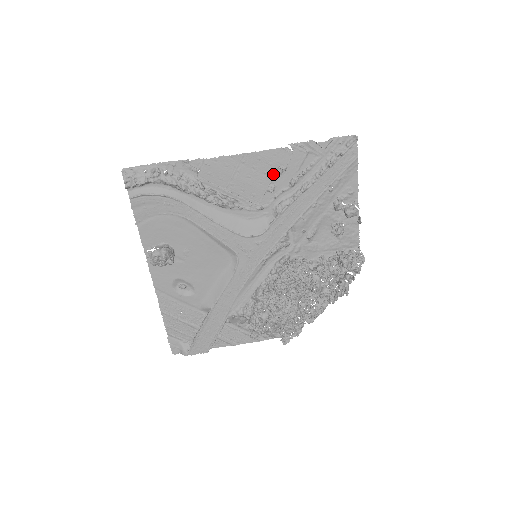
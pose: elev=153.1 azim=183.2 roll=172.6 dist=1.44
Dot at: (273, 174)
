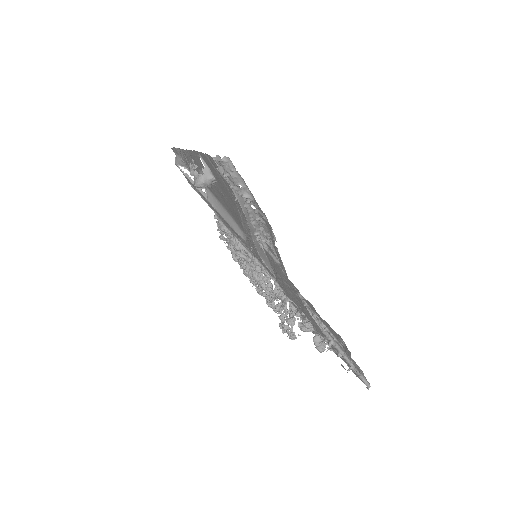
Dot at: (304, 313)
